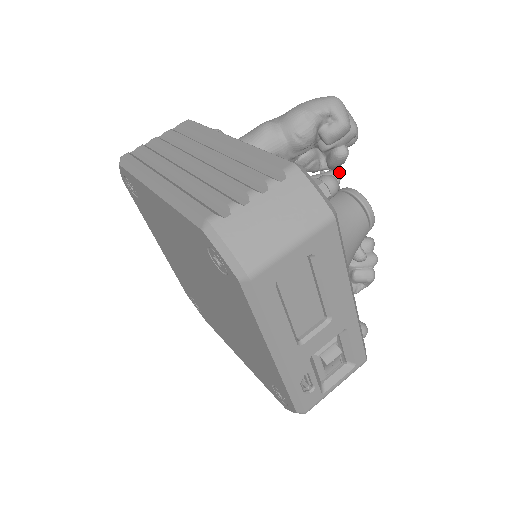
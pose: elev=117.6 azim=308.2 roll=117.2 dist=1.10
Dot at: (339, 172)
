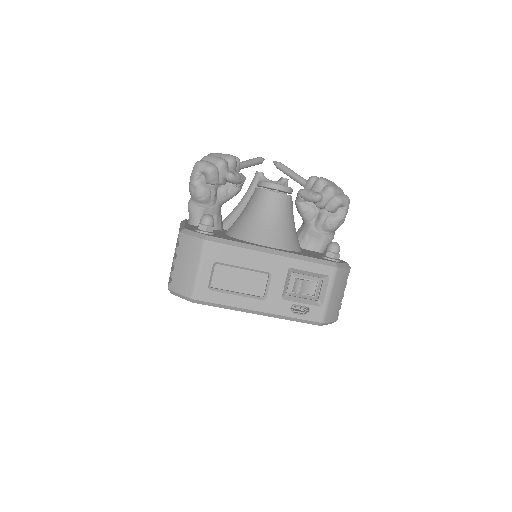
Dot at: (258, 172)
